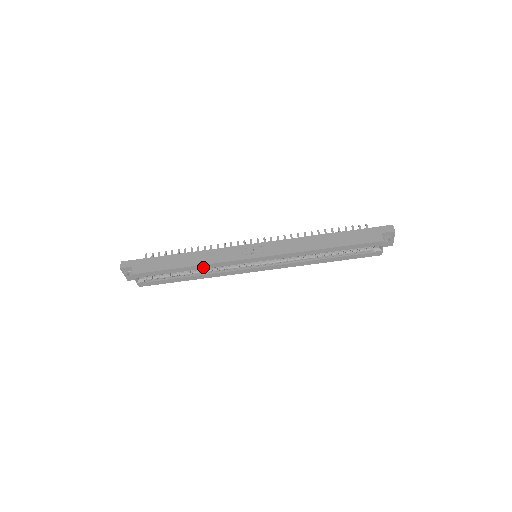
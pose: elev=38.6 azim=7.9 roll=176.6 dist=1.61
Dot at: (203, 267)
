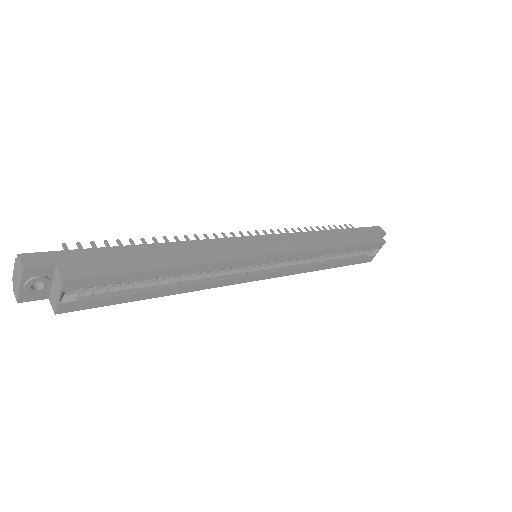
Dot at: (199, 269)
